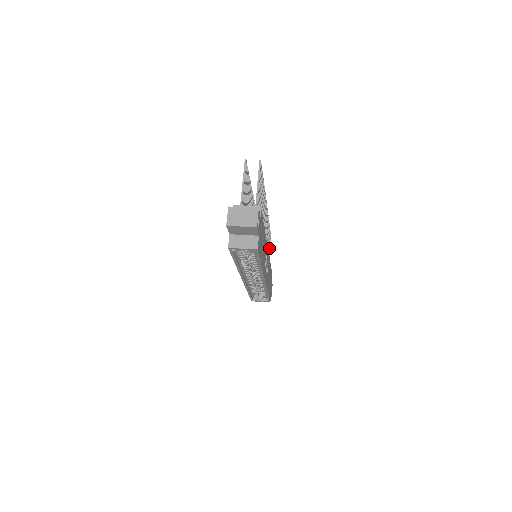
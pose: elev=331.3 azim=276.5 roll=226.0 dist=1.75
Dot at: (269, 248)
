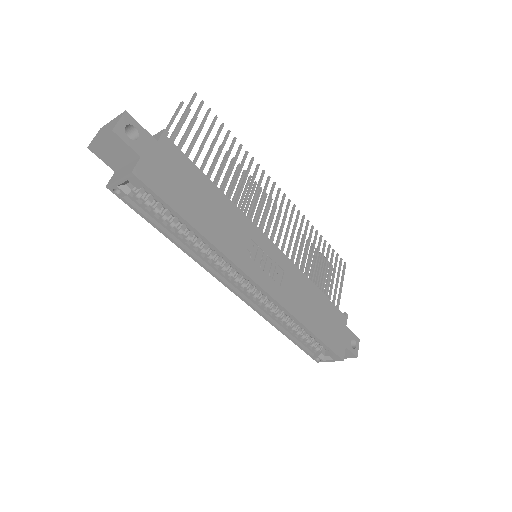
Dot at: (337, 278)
